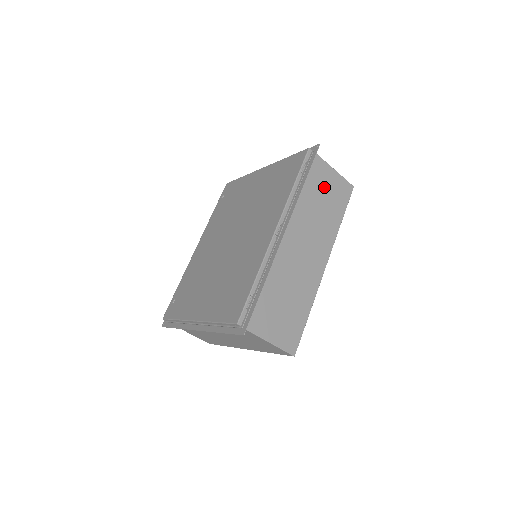
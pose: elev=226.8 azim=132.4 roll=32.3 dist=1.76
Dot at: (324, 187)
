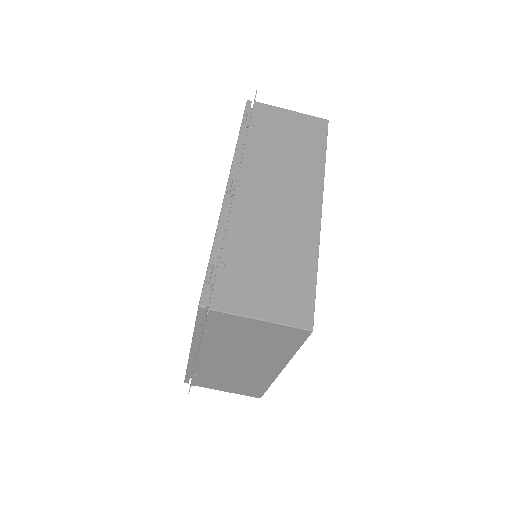
Dot at: (283, 130)
